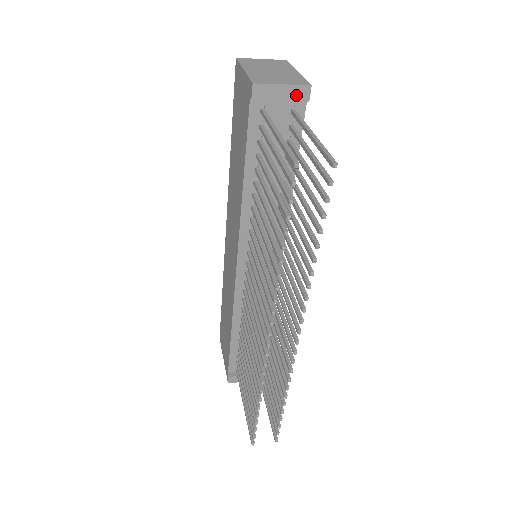
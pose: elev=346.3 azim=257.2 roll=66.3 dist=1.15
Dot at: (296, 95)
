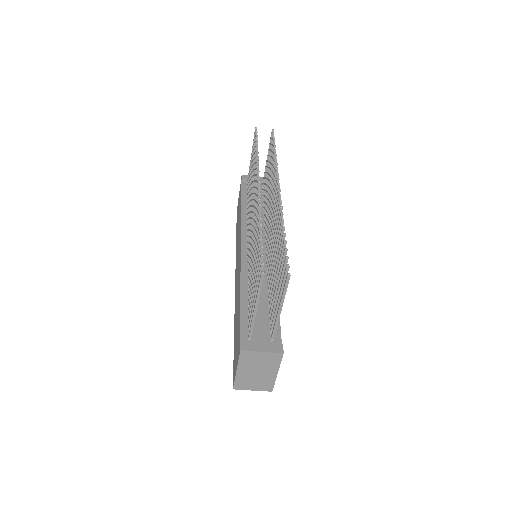
Dot at: occluded
